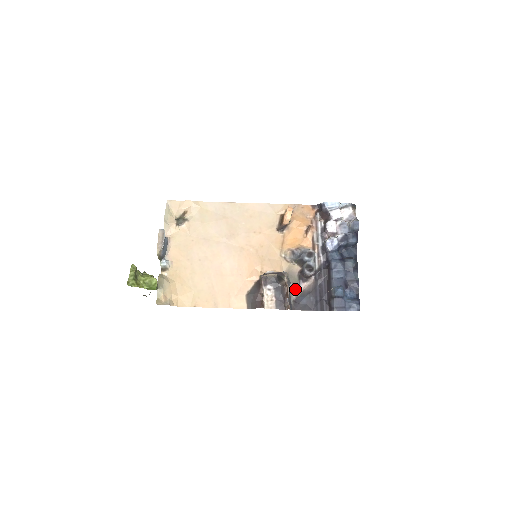
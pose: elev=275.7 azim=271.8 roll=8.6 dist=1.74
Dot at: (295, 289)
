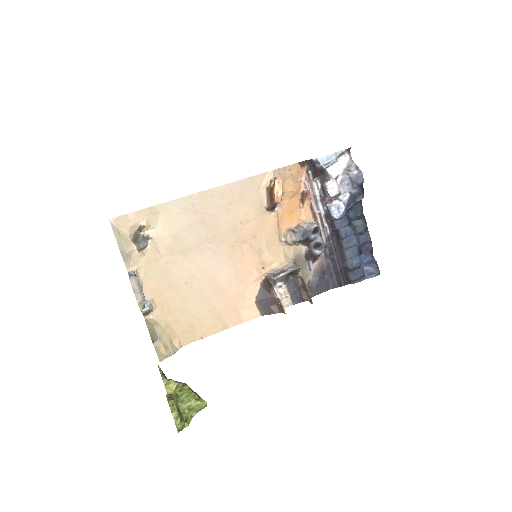
Dot at: (306, 273)
